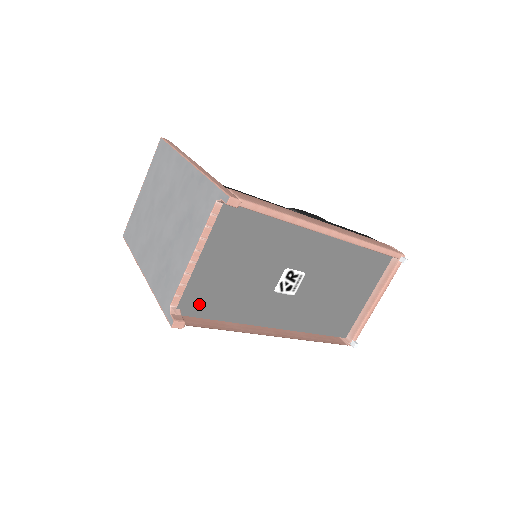
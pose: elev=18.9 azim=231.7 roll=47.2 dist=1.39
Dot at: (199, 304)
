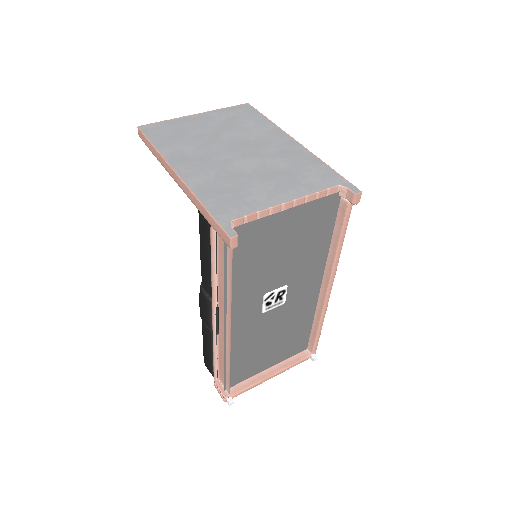
Dot at: (240, 244)
